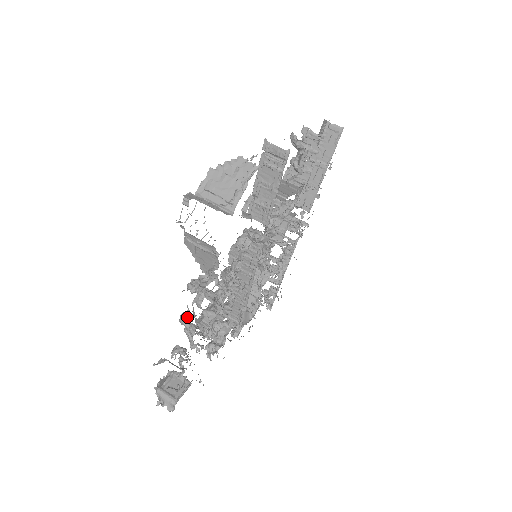
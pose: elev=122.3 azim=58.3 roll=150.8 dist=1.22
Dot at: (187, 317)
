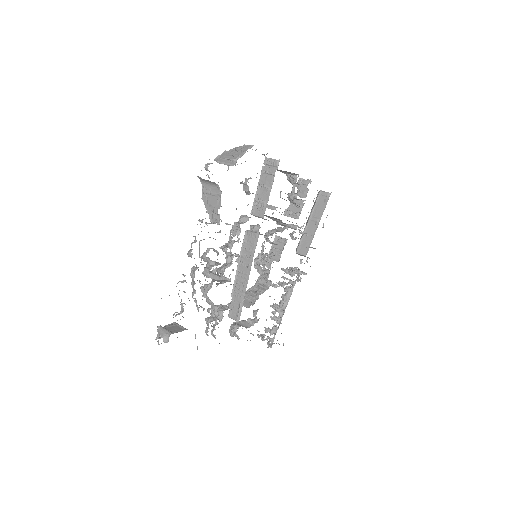
Dot at: occluded
